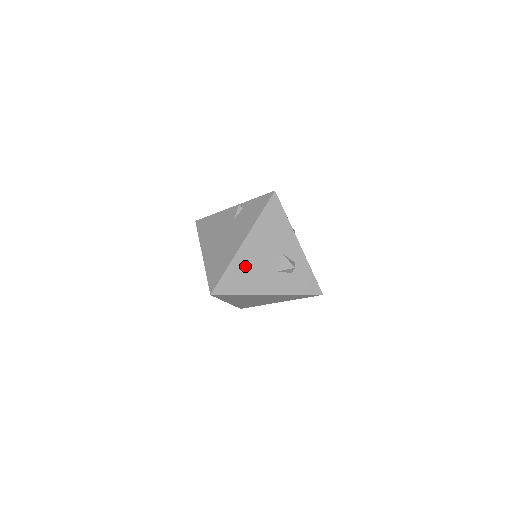
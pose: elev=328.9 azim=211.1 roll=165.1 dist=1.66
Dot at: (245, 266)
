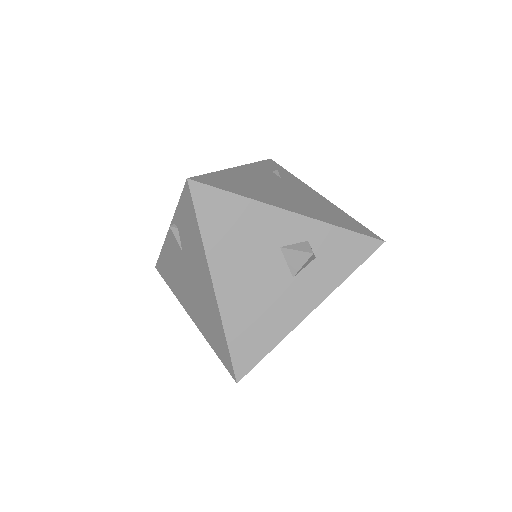
Dot at: (246, 311)
